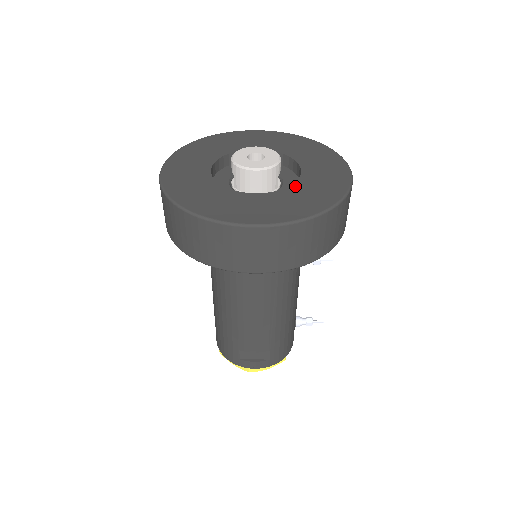
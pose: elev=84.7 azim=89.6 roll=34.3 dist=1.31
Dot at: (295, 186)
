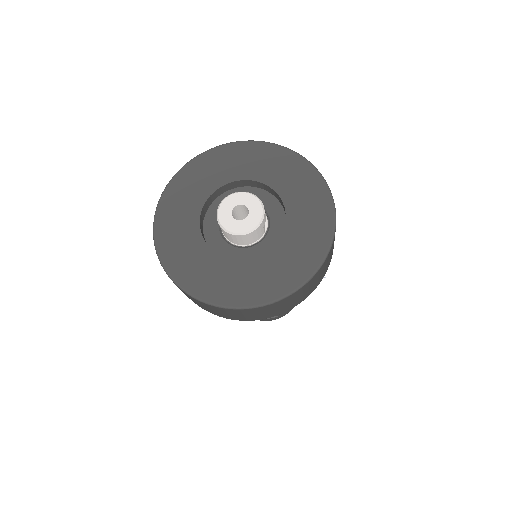
Dot at: (279, 244)
